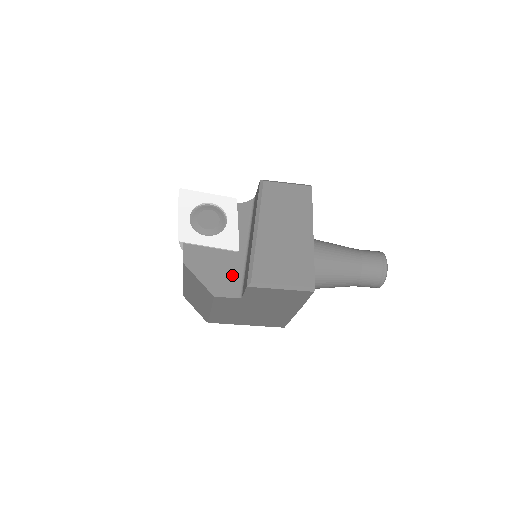
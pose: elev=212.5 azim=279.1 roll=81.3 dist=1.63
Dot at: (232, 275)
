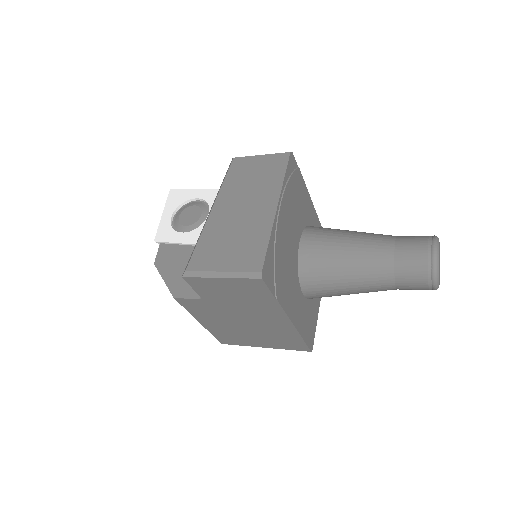
Dot at: occluded
